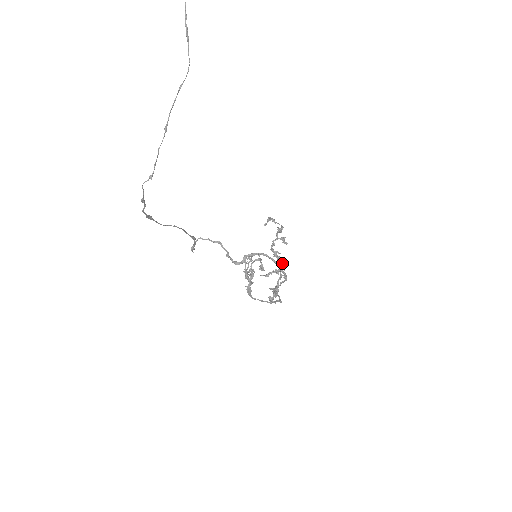
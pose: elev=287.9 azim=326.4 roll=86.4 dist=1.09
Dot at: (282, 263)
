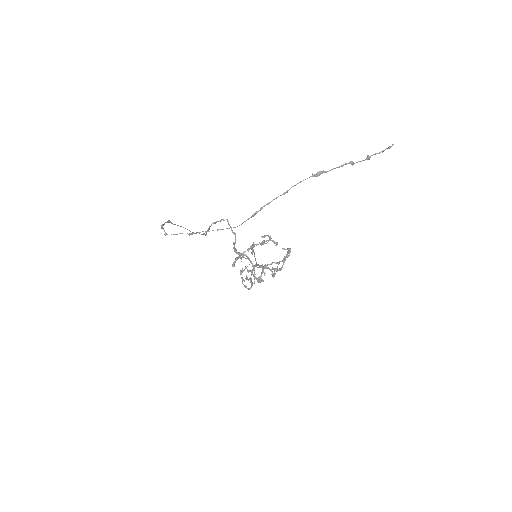
Dot at: (260, 279)
